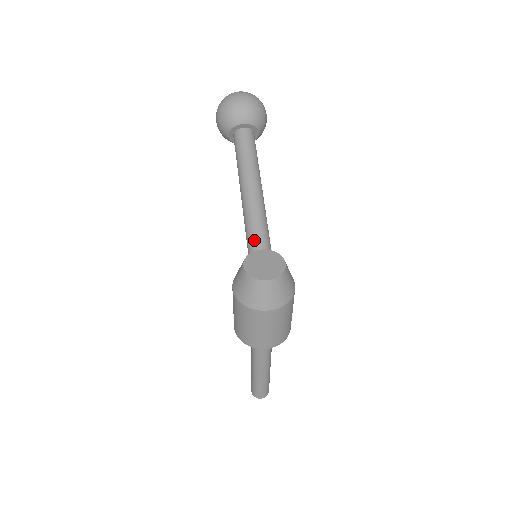
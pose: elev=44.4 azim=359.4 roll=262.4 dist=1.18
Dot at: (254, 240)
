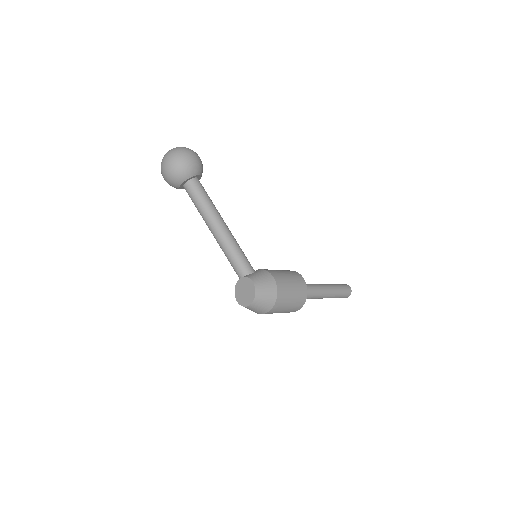
Dot at: (235, 270)
